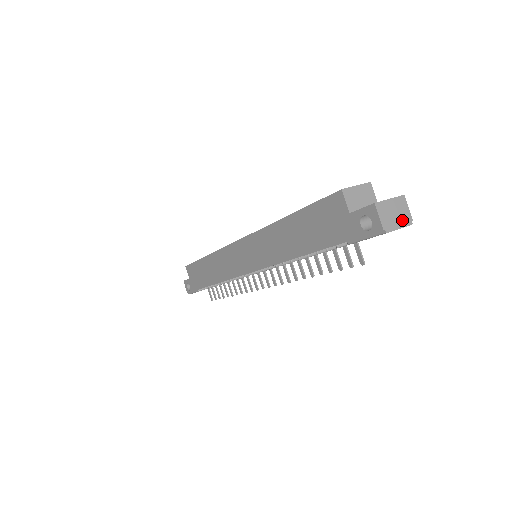
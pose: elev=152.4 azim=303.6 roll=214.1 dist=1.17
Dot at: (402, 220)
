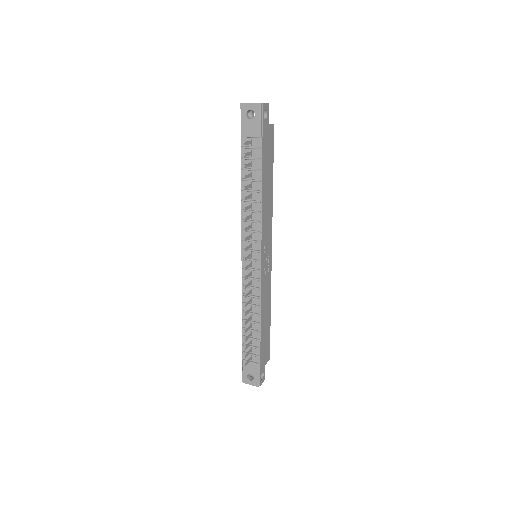
Dot at: (256, 103)
